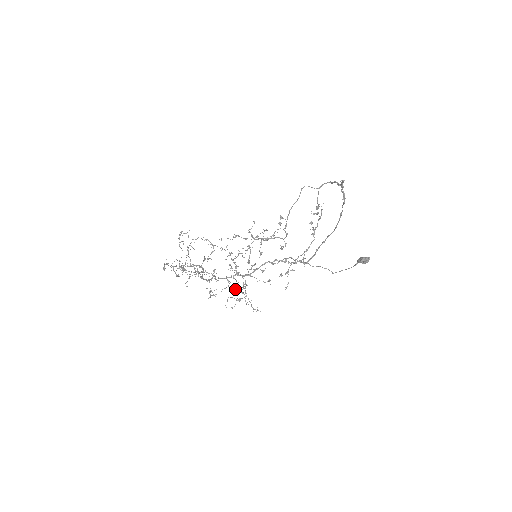
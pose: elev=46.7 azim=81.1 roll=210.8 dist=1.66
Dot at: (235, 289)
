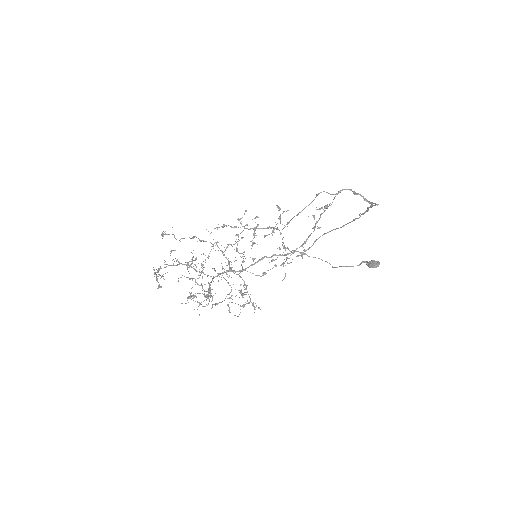
Dot at: occluded
